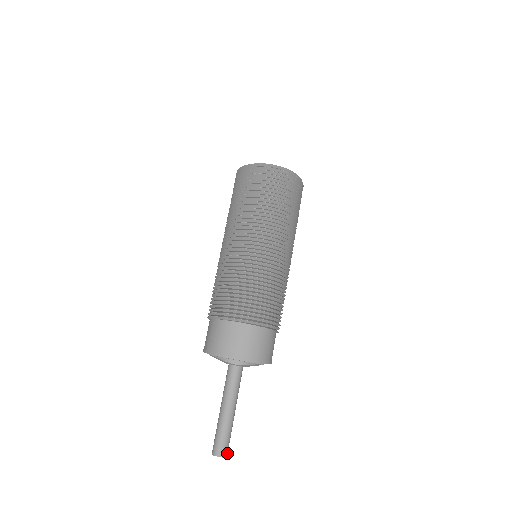
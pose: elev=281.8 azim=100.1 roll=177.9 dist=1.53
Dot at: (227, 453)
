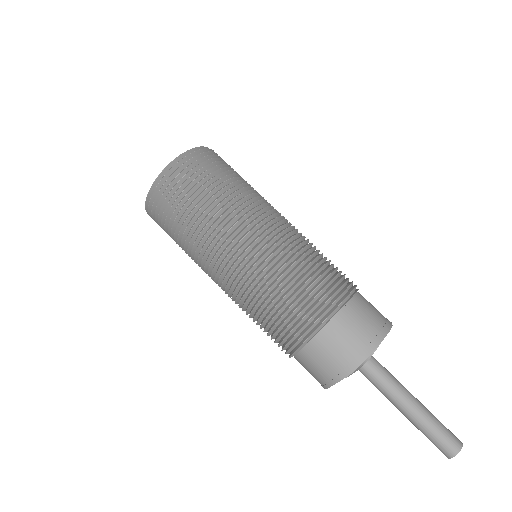
Dot at: (457, 439)
